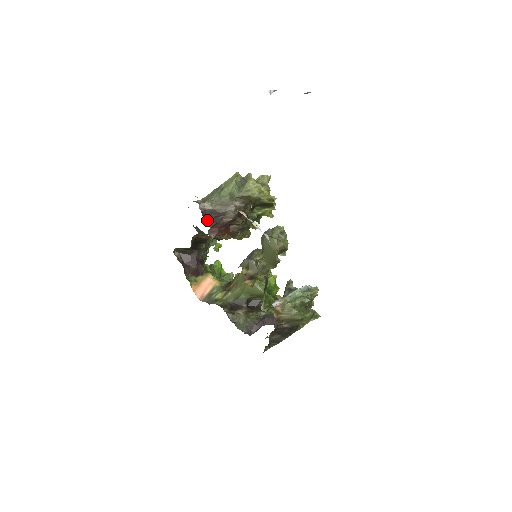
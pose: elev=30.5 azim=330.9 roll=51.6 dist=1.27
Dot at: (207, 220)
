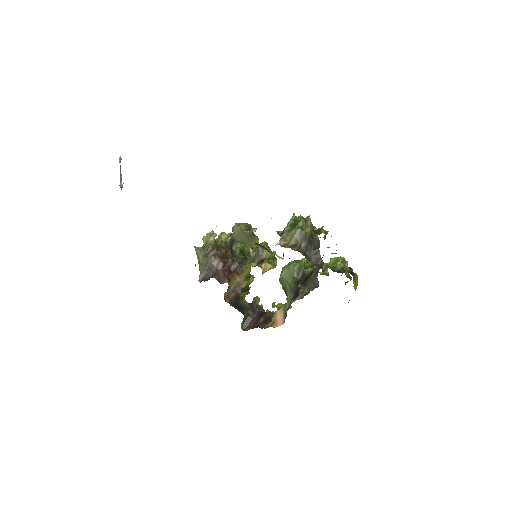
Dot at: (209, 279)
